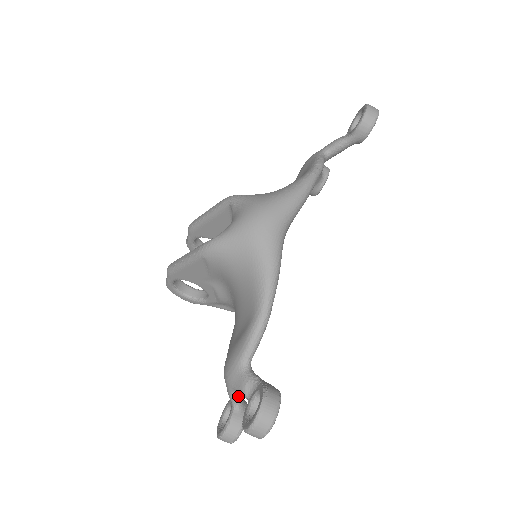
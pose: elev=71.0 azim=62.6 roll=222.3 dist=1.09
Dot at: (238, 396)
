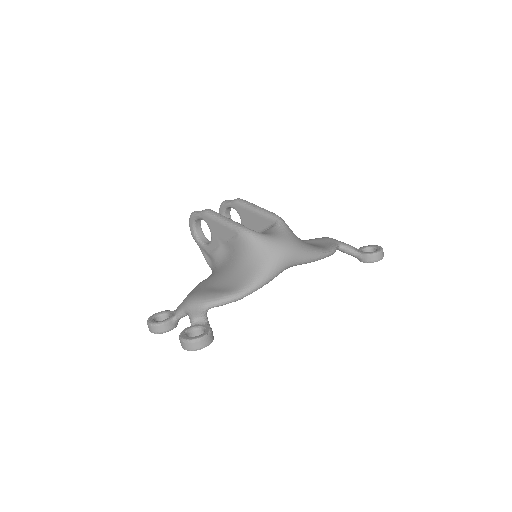
Dot at: (183, 316)
